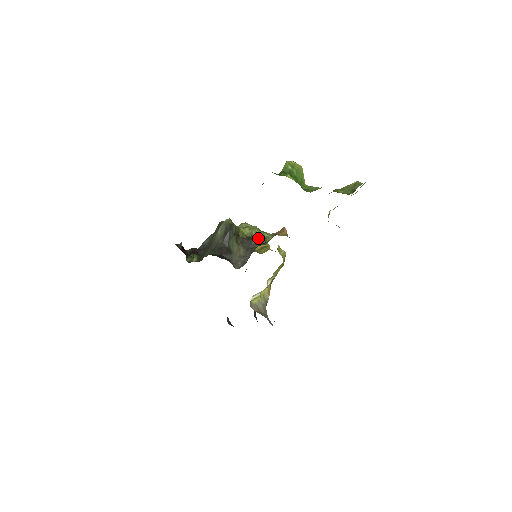
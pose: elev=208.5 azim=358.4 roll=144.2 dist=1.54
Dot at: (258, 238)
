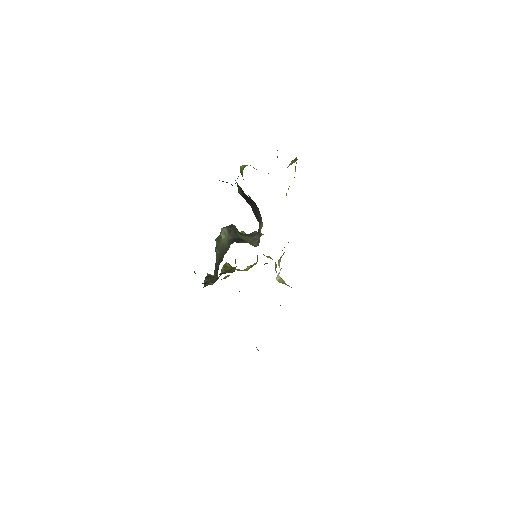
Dot at: occluded
